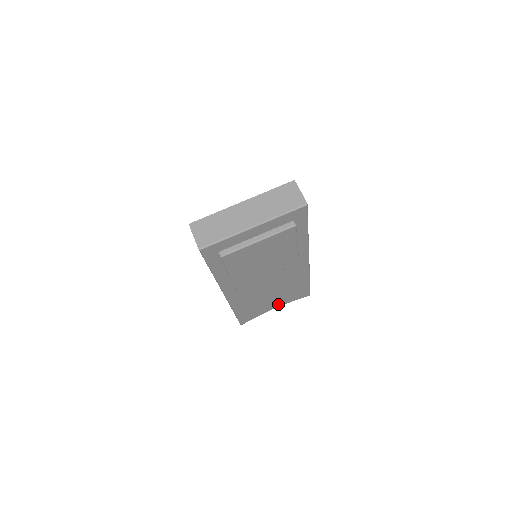
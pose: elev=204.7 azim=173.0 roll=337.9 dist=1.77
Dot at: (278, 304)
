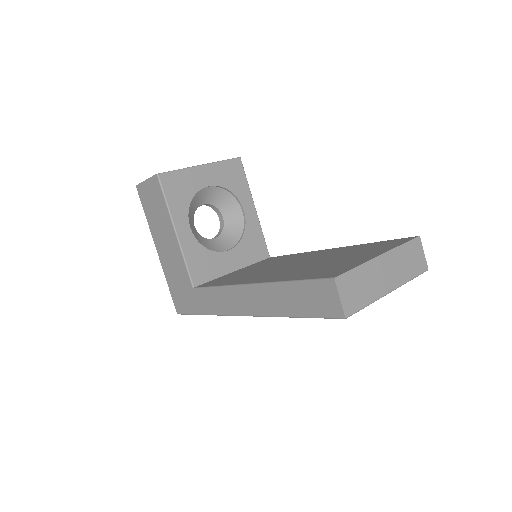
Dot at: occluded
